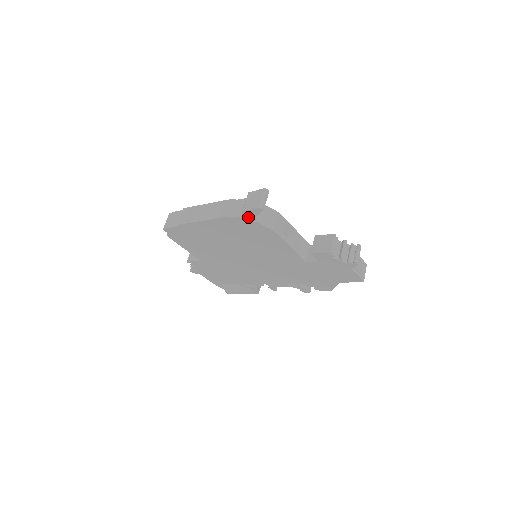
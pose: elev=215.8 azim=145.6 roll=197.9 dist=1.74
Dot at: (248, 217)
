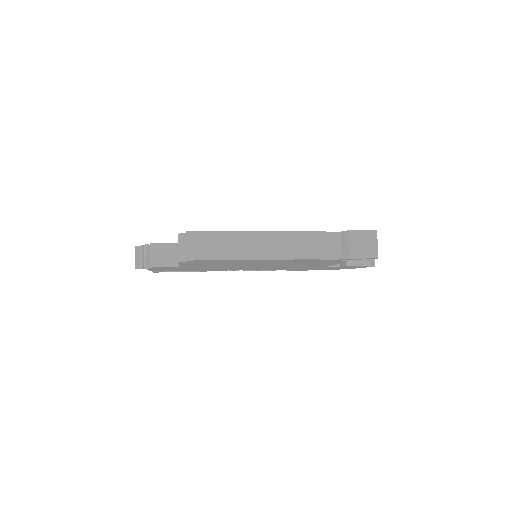
Dot at: (345, 259)
